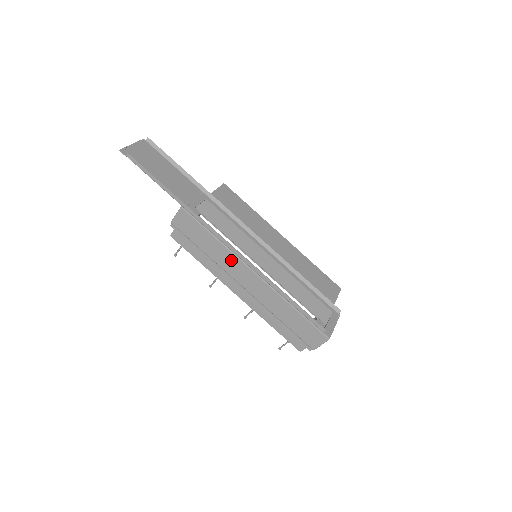
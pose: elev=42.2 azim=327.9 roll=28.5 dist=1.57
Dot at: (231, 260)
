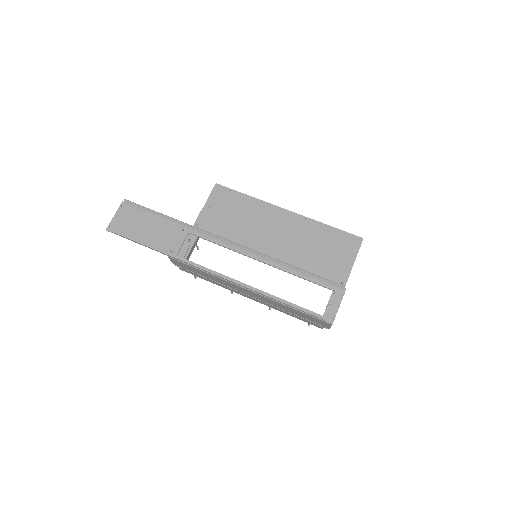
Dot at: (225, 282)
